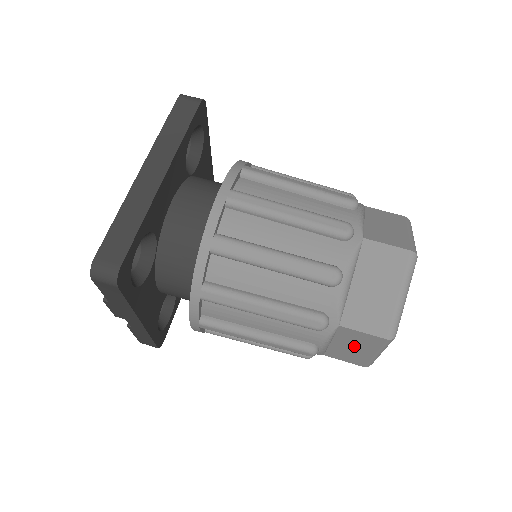
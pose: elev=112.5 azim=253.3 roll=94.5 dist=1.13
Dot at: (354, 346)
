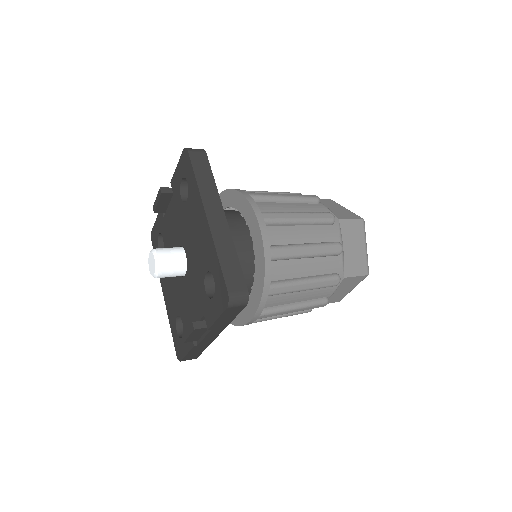
Dot at: (343, 289)
